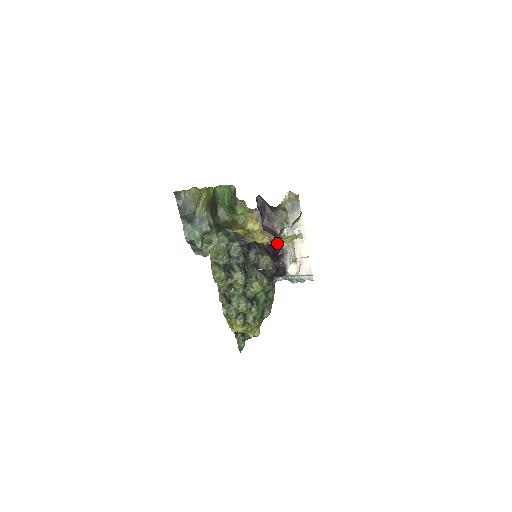
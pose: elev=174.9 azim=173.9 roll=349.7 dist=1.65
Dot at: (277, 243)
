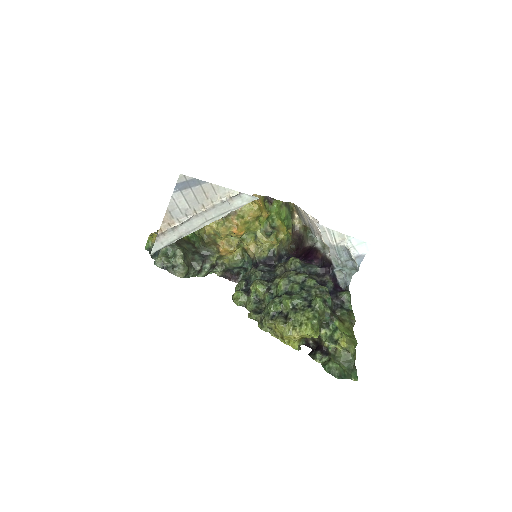
Dot at: (311, 251)
